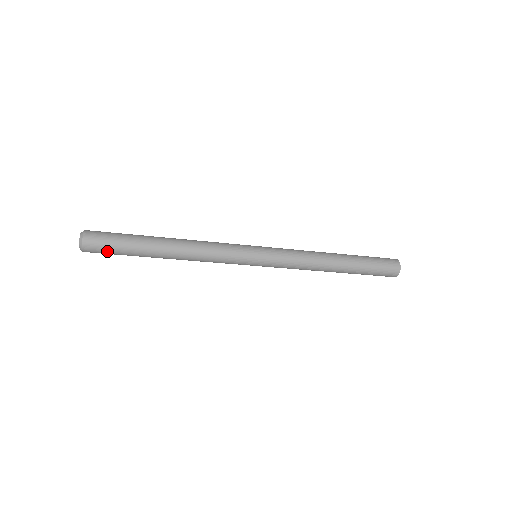
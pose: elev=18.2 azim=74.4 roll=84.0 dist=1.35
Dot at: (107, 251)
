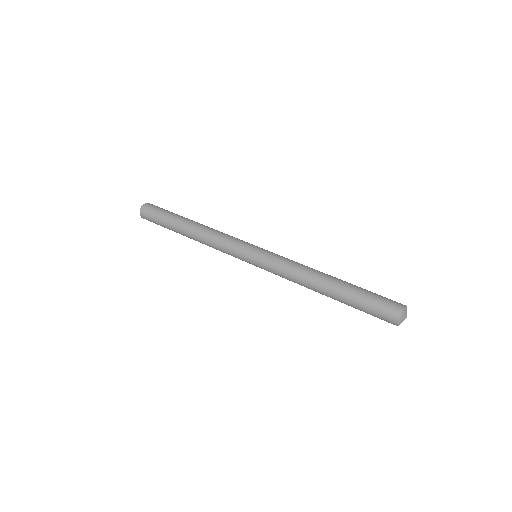
Dot at: (154, 222)
